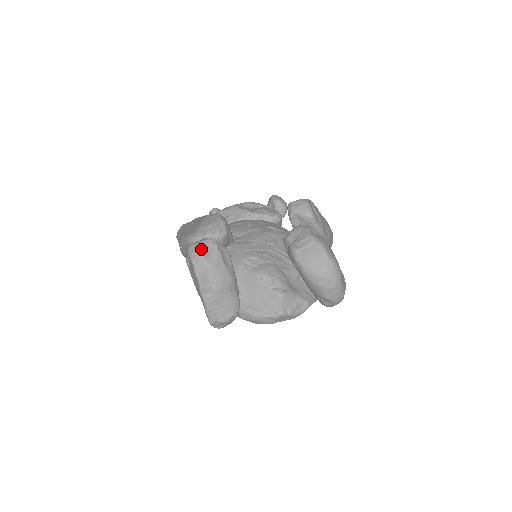
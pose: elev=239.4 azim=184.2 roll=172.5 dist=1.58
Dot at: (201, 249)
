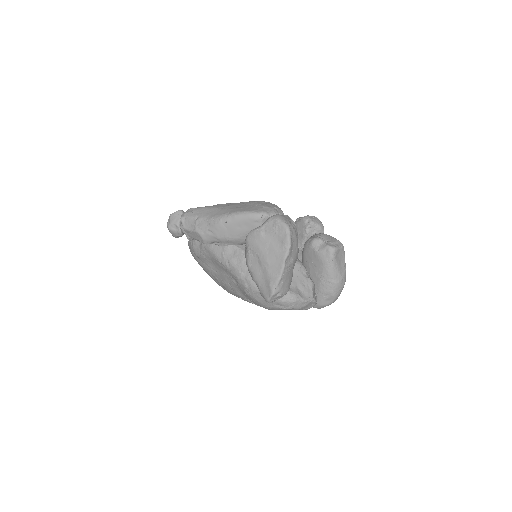
Dot at: (289, 220)
